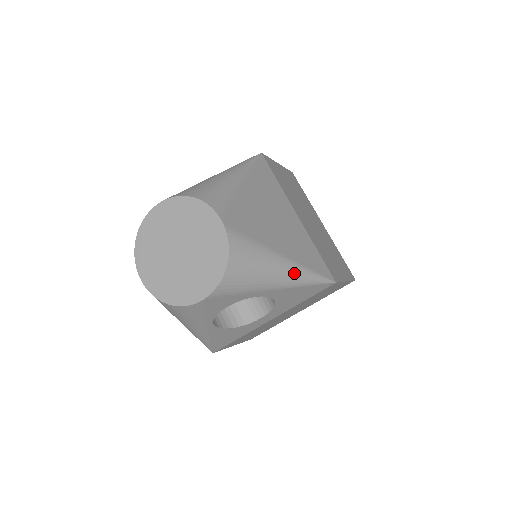
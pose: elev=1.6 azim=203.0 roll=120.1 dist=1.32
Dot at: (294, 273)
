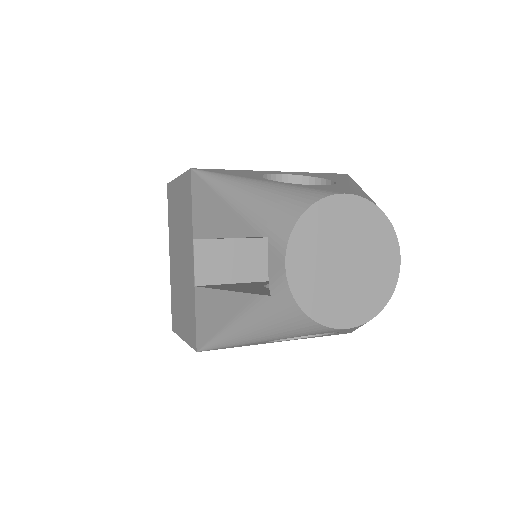
Dot at: occluded
